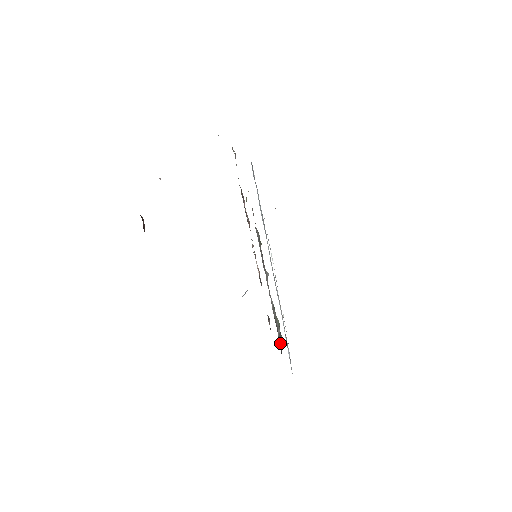
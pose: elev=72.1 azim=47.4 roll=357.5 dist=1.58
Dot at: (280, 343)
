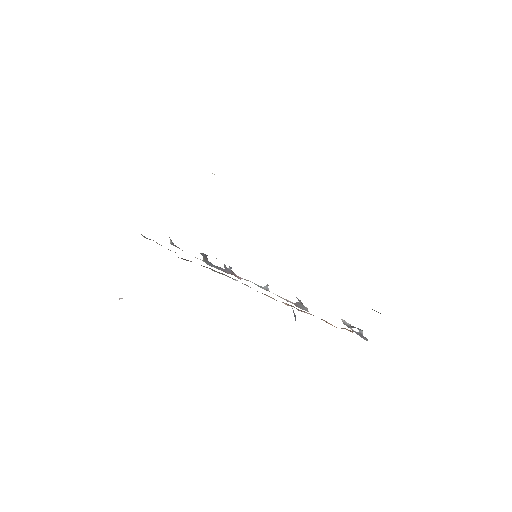
Dot at: occluded
